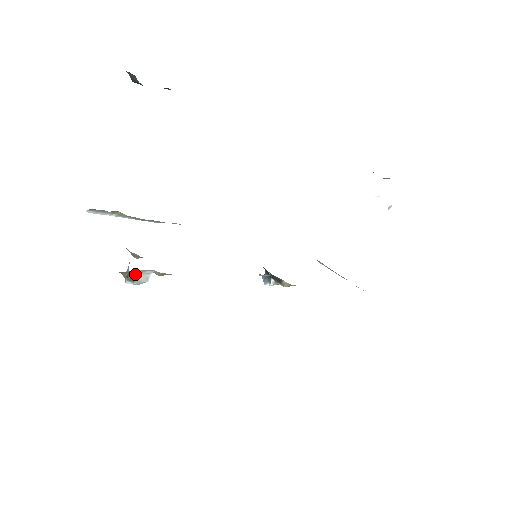
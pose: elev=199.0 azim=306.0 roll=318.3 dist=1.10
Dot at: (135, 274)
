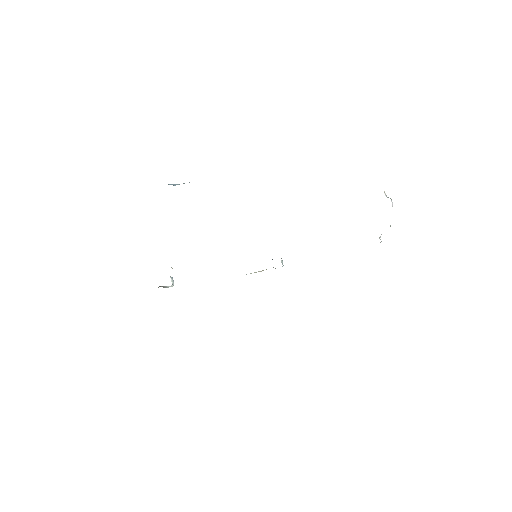
Dot at: (163, 286)
